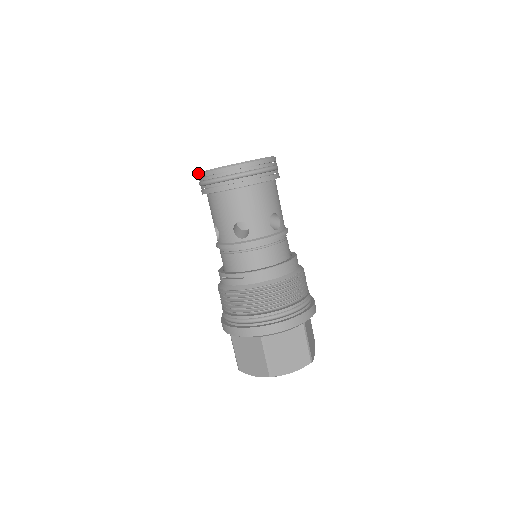
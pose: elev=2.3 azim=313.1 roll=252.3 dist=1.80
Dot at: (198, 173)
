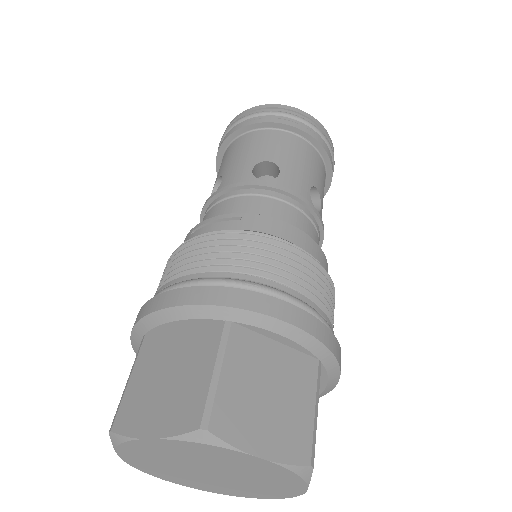
Dot at: (228, 125)
